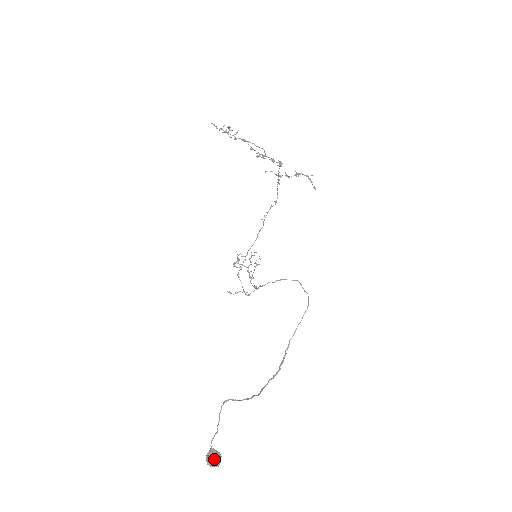
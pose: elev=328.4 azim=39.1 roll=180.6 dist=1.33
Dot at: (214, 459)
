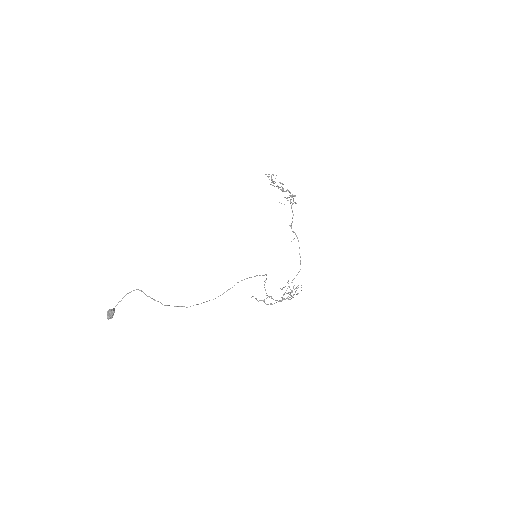
Dot at: (108, 312)
